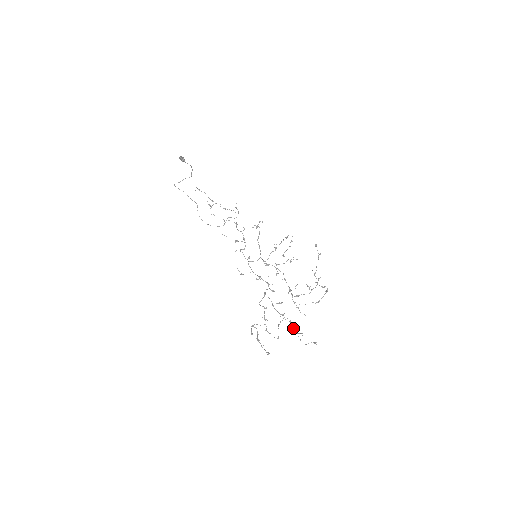
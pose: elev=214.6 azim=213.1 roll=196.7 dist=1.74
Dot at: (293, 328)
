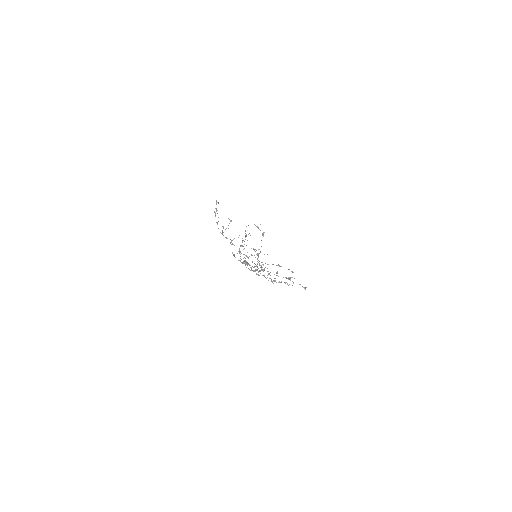
Dot at: (246, 236)
